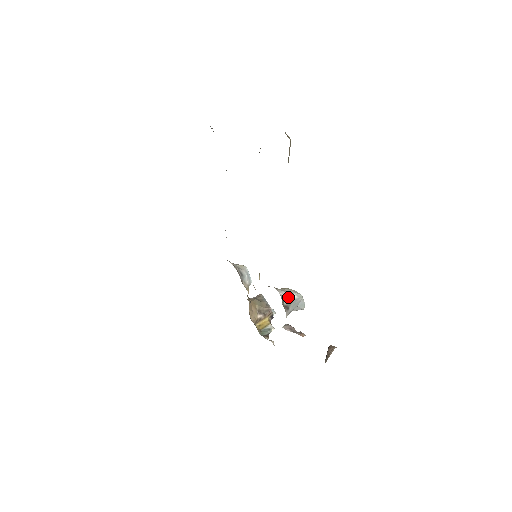
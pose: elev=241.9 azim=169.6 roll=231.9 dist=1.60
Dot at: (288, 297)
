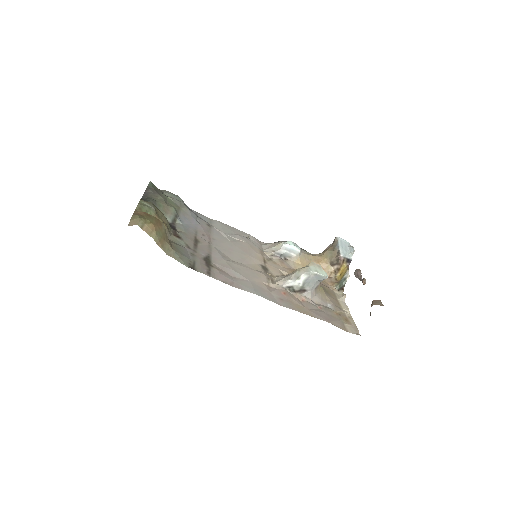
Dot at: (296, 283)
